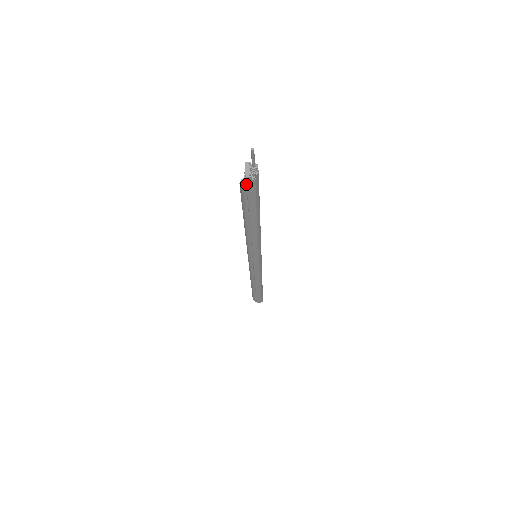
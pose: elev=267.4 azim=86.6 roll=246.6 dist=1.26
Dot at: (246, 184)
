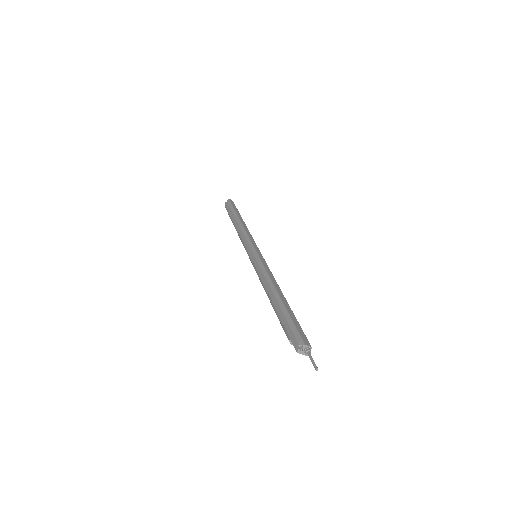
Dot at: occluded
